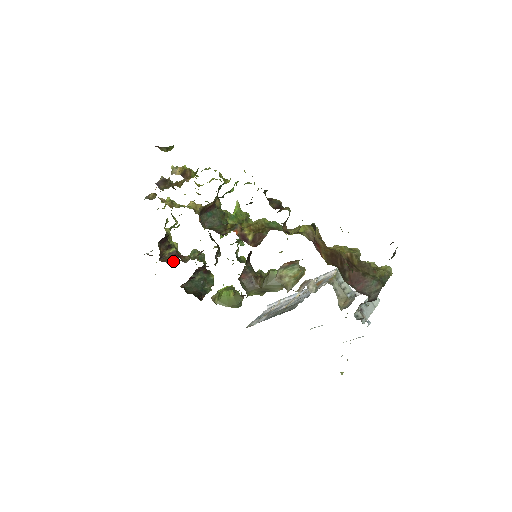
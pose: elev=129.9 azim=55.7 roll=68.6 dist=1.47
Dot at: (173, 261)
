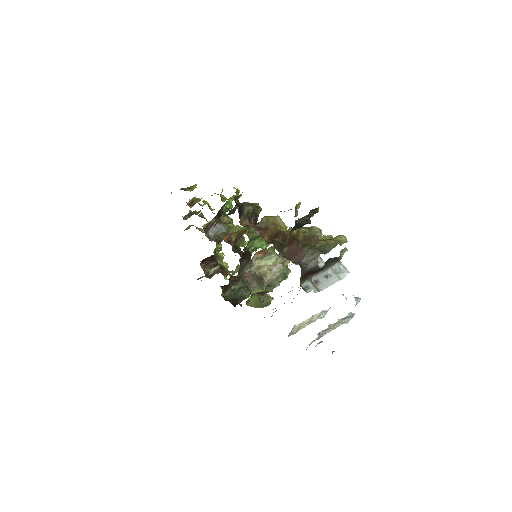
Dot at: (228, 279)
